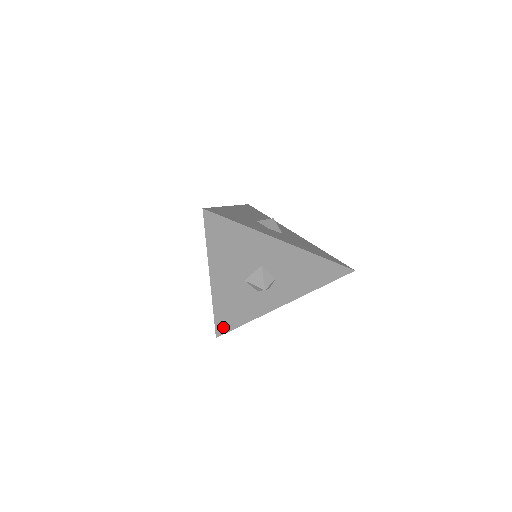
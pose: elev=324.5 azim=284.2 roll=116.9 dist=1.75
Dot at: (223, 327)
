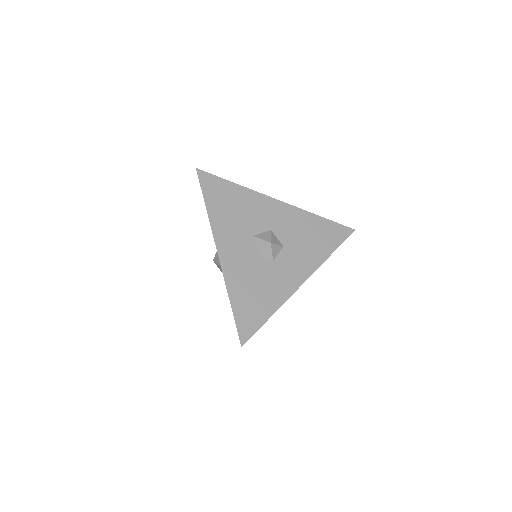
Dot at: occluded
